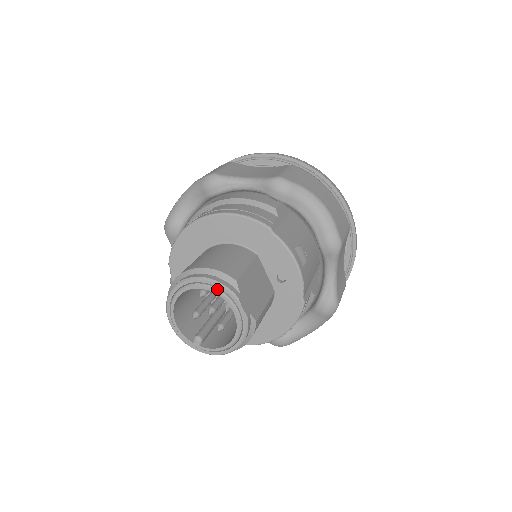
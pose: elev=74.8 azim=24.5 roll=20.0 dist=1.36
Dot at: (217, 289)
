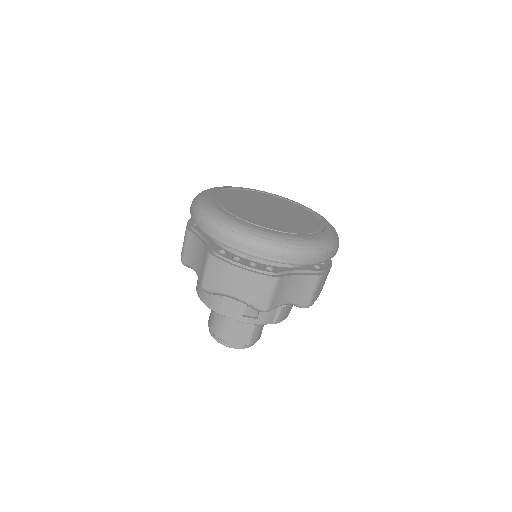
Dot at: (219, 342)
